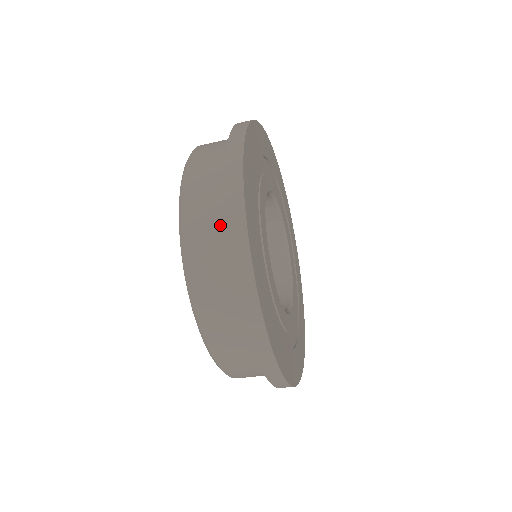
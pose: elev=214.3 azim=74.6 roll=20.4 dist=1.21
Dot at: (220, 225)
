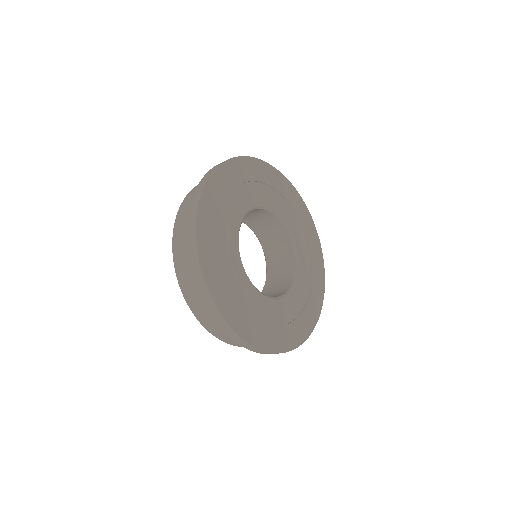
Dot at: occluded
